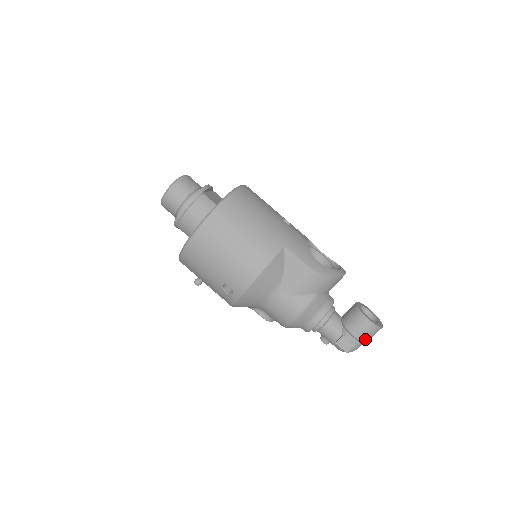
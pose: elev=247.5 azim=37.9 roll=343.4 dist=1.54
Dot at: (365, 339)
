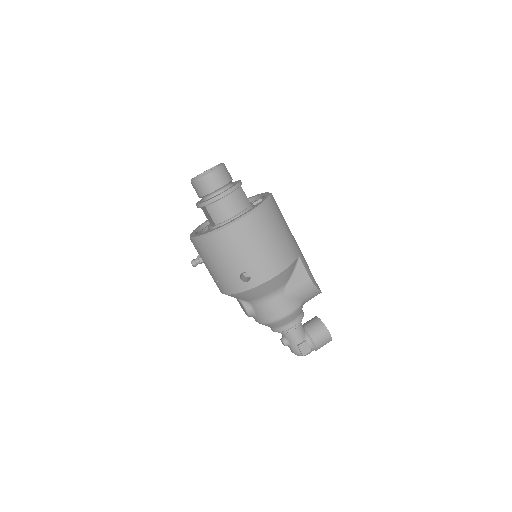
Dot at: (319, 347)
